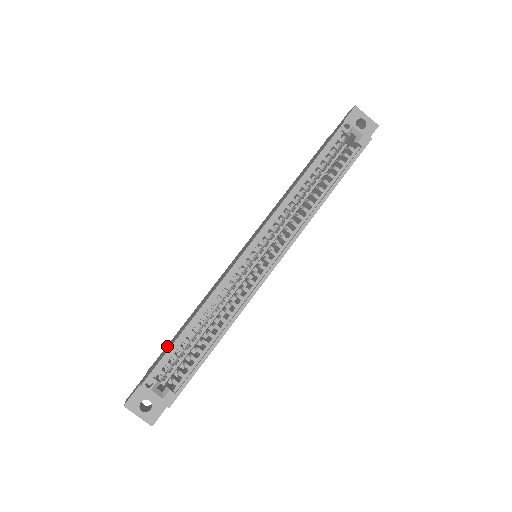
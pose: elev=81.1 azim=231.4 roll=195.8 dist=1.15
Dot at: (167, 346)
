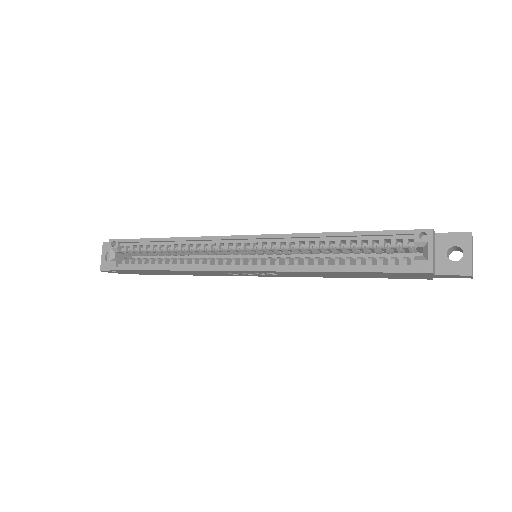
Dot at: occluded
